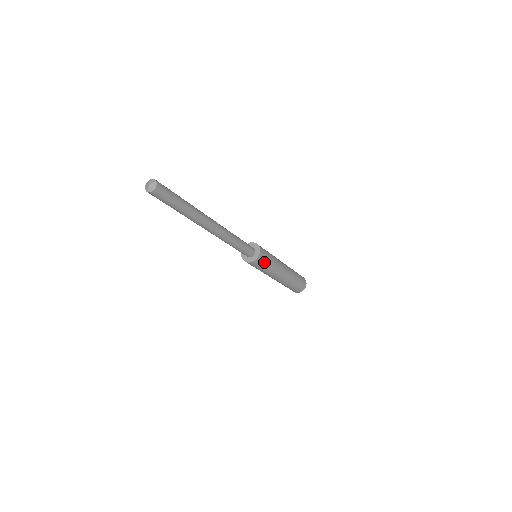
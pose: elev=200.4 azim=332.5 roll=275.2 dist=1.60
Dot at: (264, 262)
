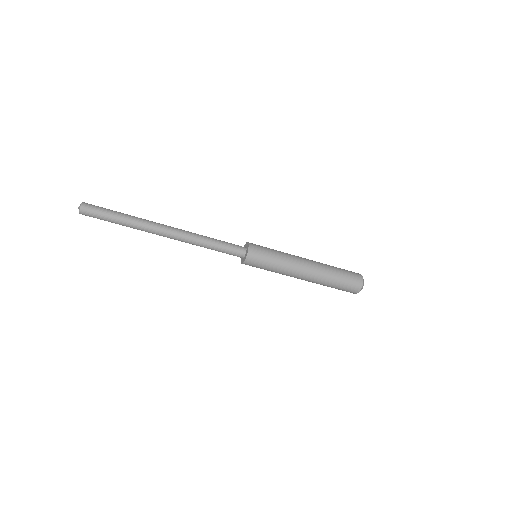
Dot at: (262, 256)
